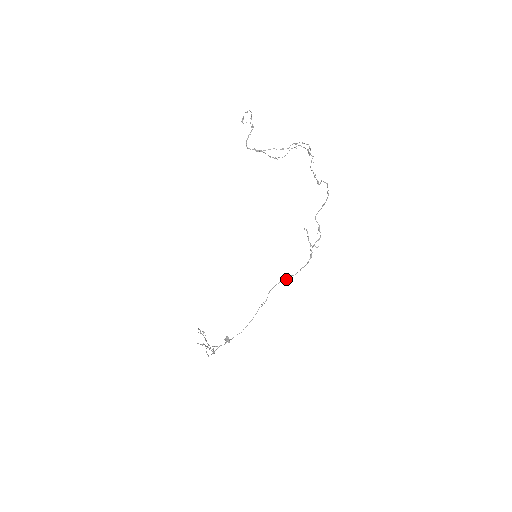
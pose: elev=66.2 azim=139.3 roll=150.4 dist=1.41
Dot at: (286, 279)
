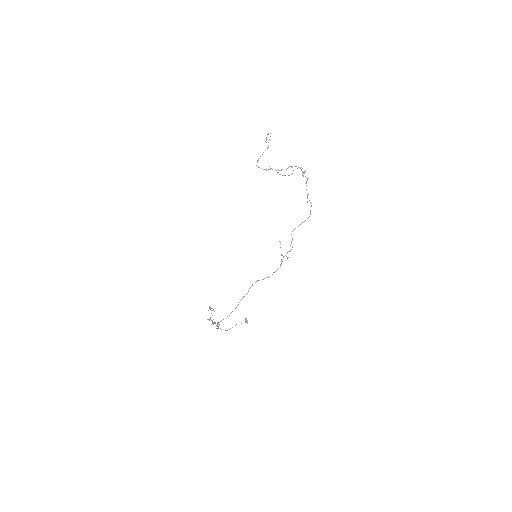
Dot at: (262, 279)
